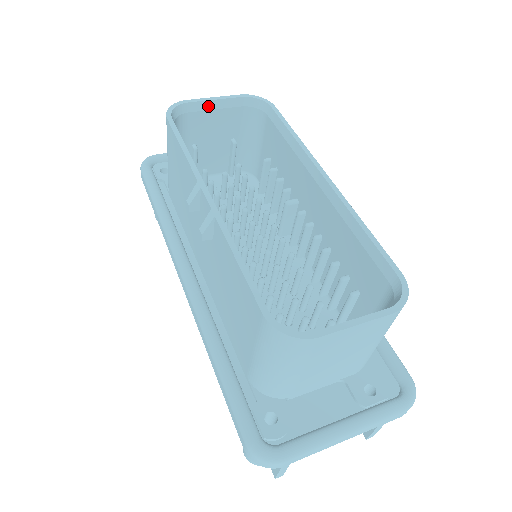
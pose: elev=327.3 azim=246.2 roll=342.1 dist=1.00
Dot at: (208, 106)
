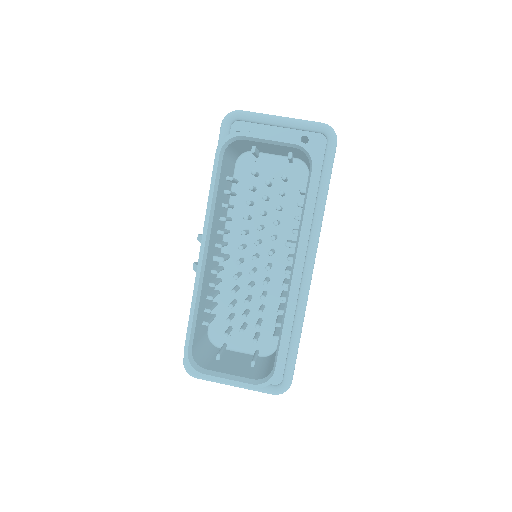
Dot at: (262, 141)
